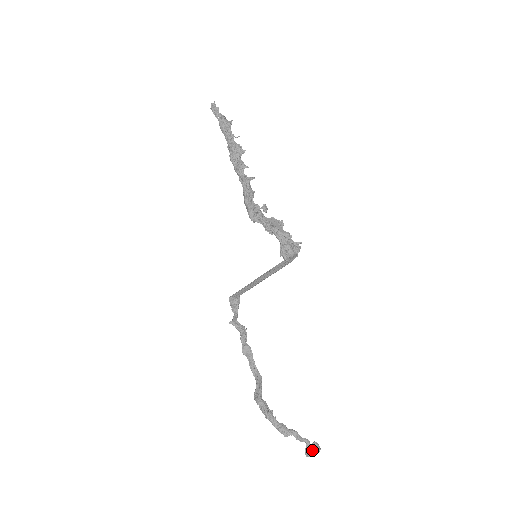
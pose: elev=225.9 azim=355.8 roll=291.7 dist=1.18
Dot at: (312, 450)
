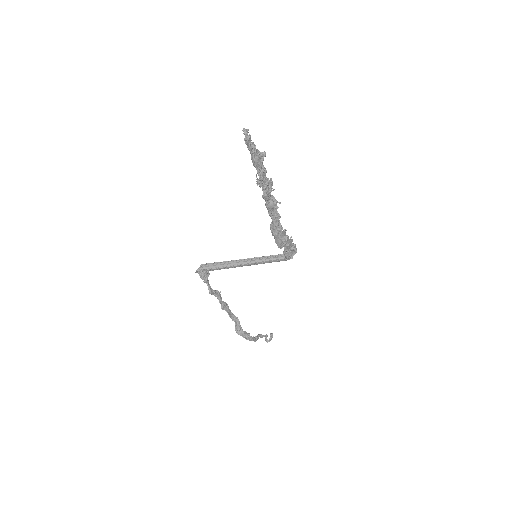
Dot at: (271, 338)
